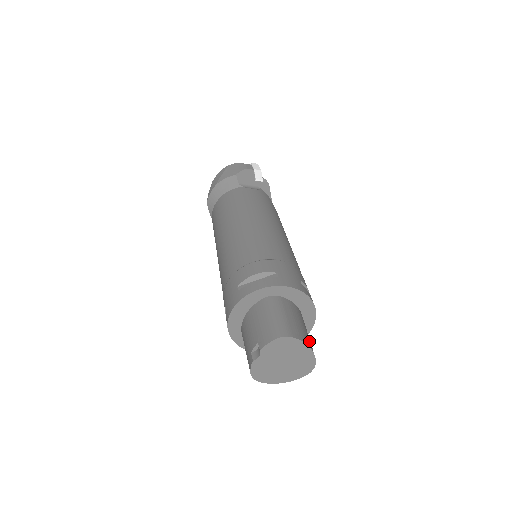
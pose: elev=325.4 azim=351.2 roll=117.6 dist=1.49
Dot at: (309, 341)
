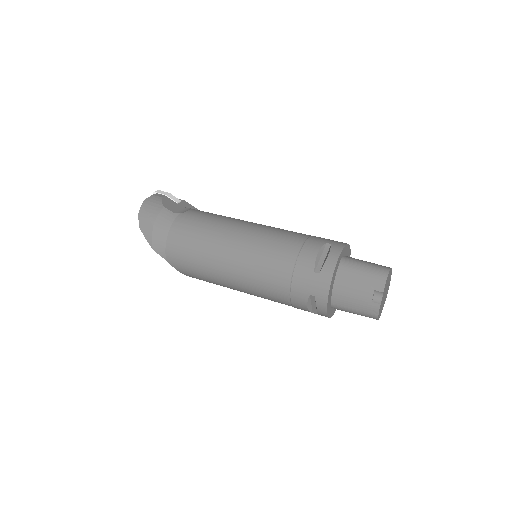
Dot at: occluded
